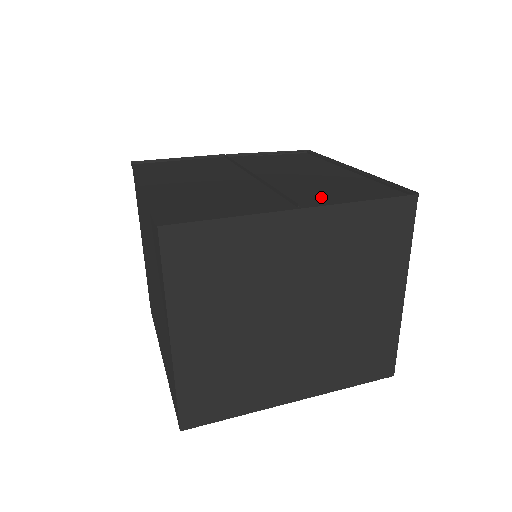
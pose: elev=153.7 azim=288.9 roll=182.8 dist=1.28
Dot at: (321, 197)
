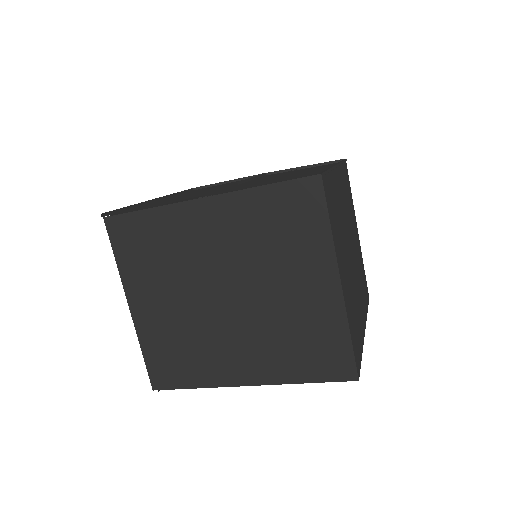
Dot at: (240, 188)
